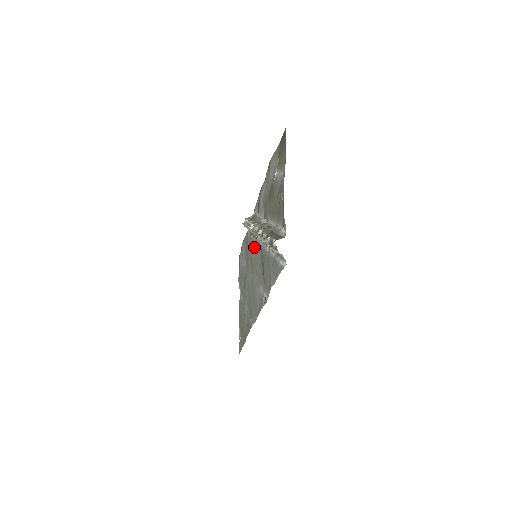
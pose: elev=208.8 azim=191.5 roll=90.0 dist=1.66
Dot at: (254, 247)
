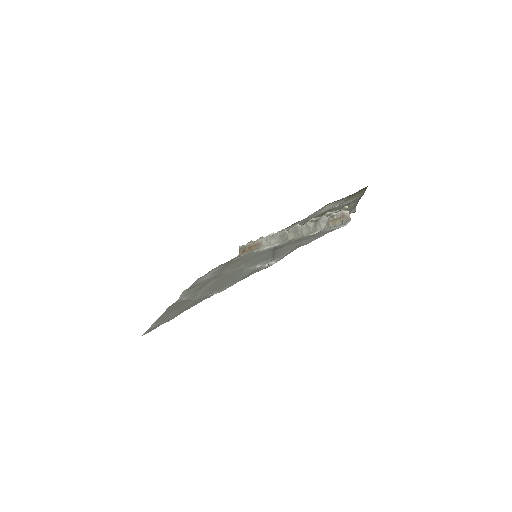
Dot at: (253, 255)
